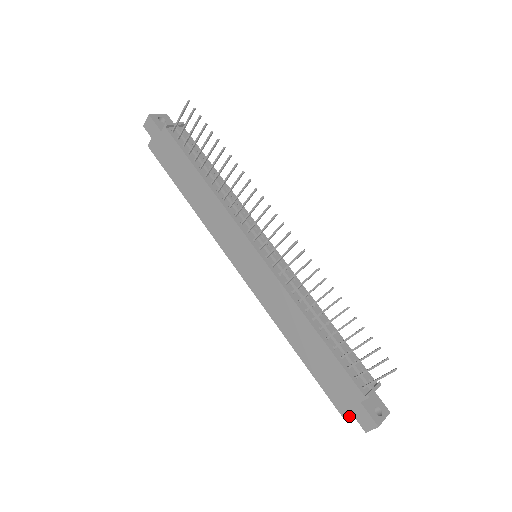
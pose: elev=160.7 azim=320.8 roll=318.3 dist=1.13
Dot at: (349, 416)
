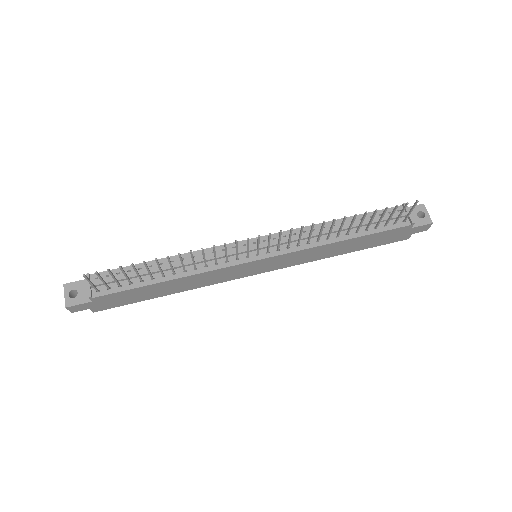
Dot at: (410, 236)
